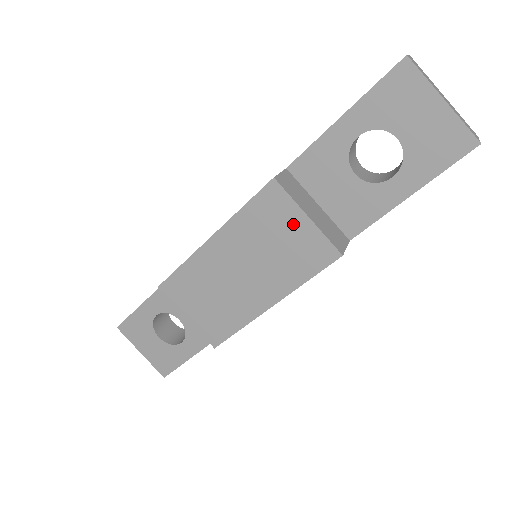
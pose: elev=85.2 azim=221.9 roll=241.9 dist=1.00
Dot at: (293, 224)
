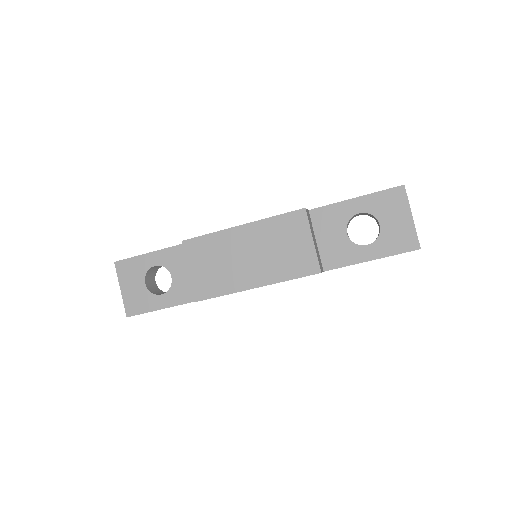
Dot at: (301, 240)
